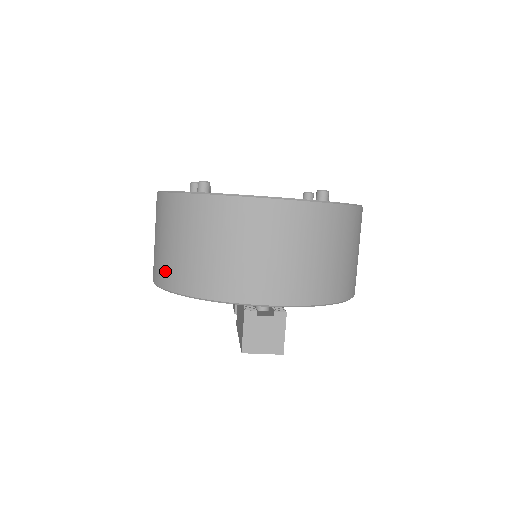
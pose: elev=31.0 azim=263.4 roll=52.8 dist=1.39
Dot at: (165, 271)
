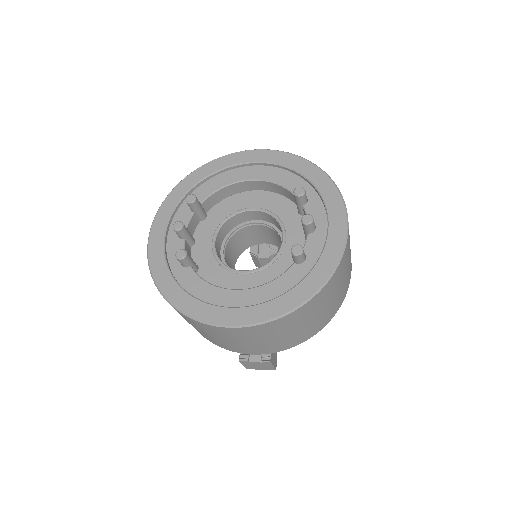
Dot at: occluded
